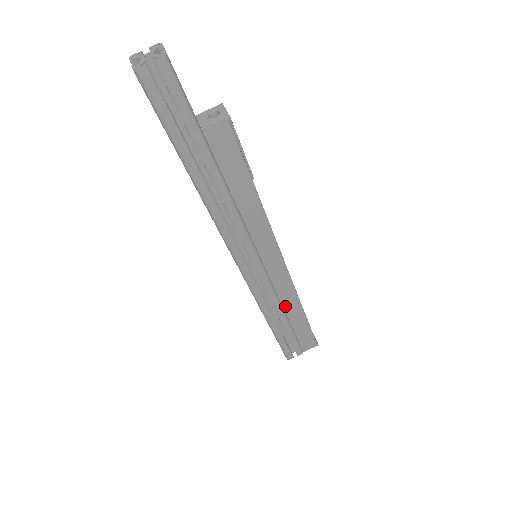
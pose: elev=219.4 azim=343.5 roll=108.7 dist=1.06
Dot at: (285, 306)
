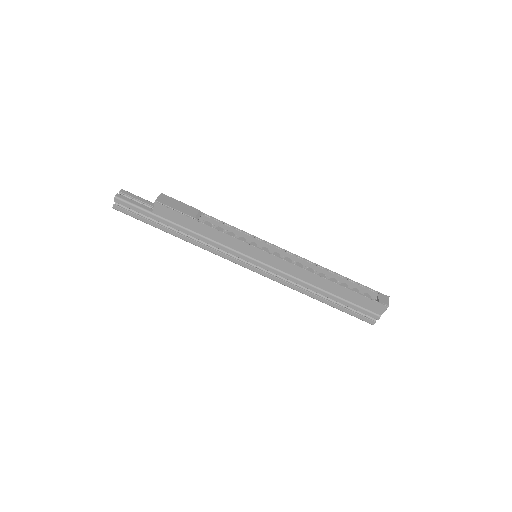
Dot at: (311, 282)
